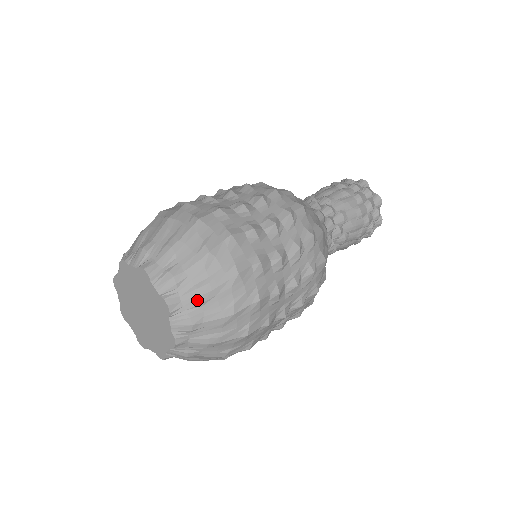
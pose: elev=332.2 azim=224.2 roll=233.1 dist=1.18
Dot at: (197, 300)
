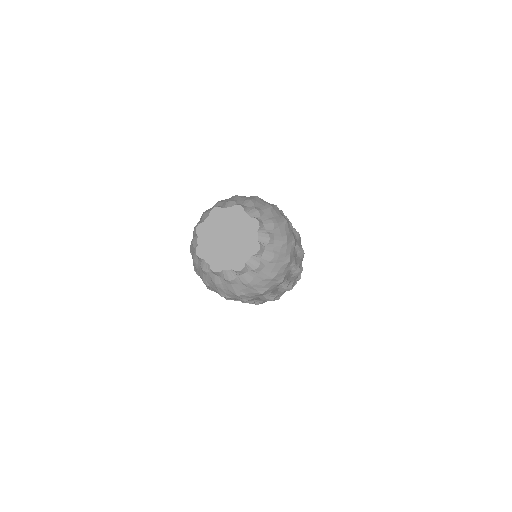
Dot at: (271, 225)
